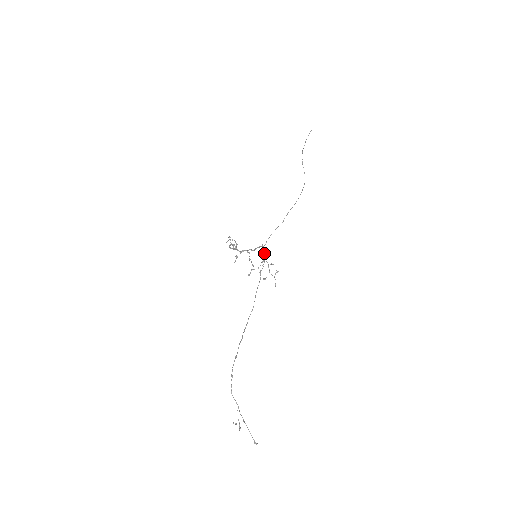
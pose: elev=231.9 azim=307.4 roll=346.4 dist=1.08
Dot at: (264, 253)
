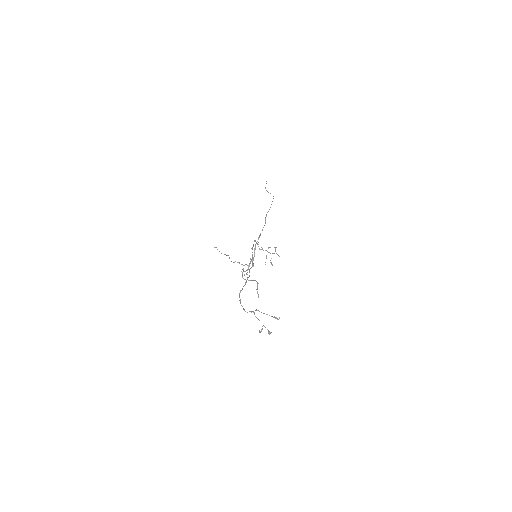
Dot at: (258, 246)
